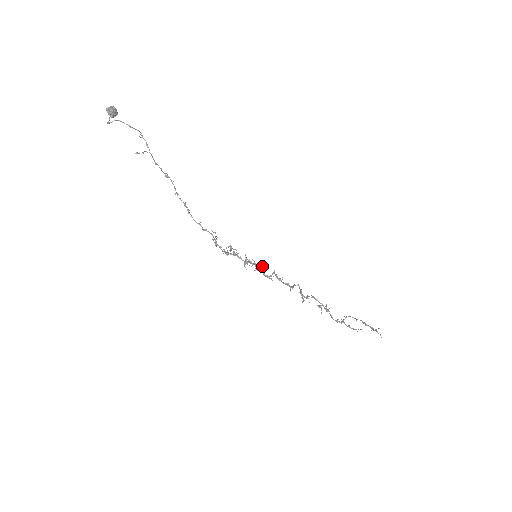
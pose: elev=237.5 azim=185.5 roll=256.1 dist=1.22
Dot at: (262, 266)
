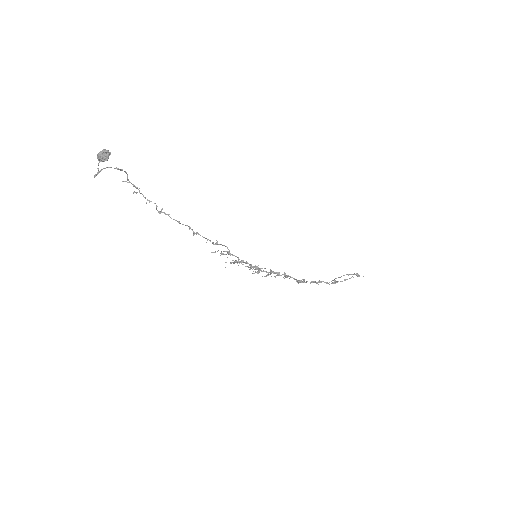
Dot at: occluded
